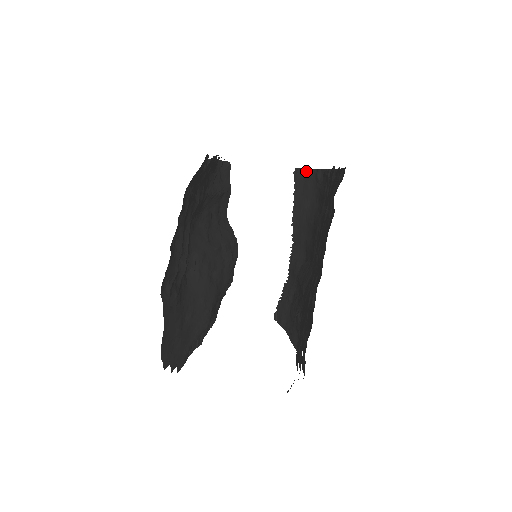
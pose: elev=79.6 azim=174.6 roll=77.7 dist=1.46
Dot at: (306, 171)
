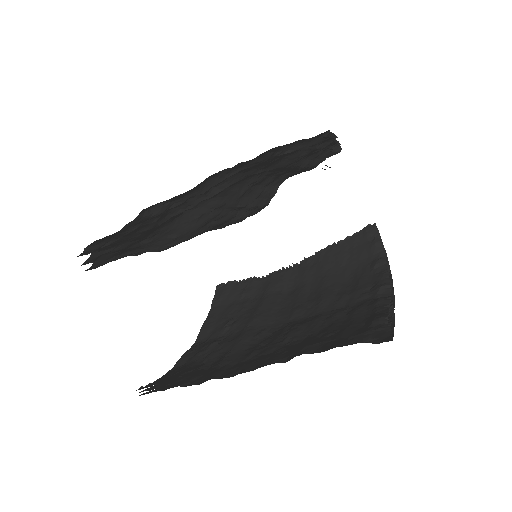
Dot at: (377, 241)
